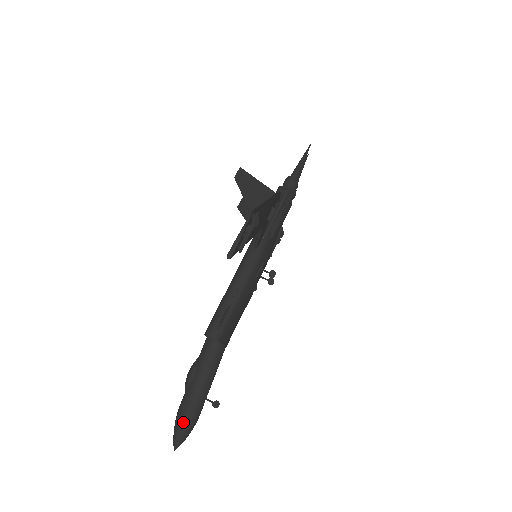
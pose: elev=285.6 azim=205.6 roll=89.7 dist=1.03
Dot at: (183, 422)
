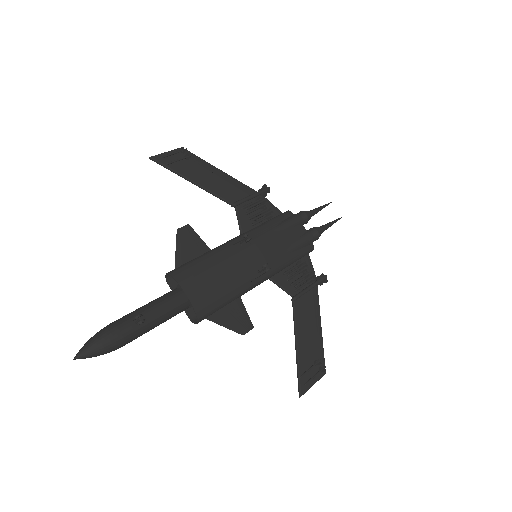
Dot at: (99, 331)
